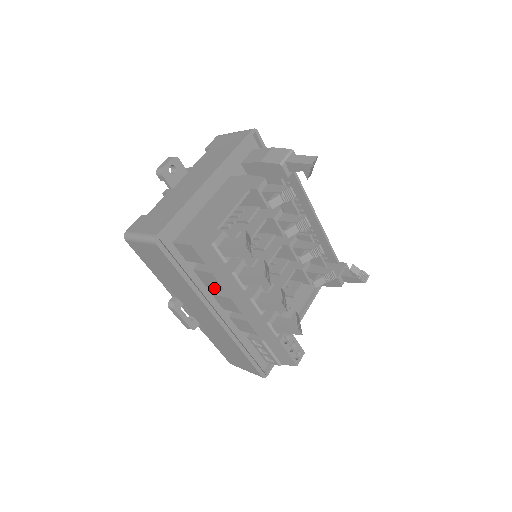
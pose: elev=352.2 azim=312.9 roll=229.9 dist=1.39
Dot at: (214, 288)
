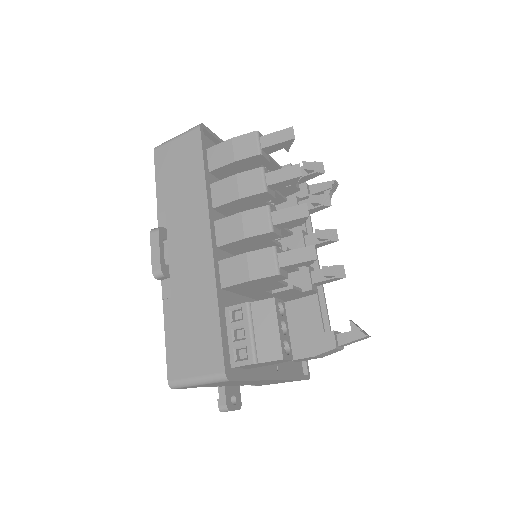
Dot at: occluded
